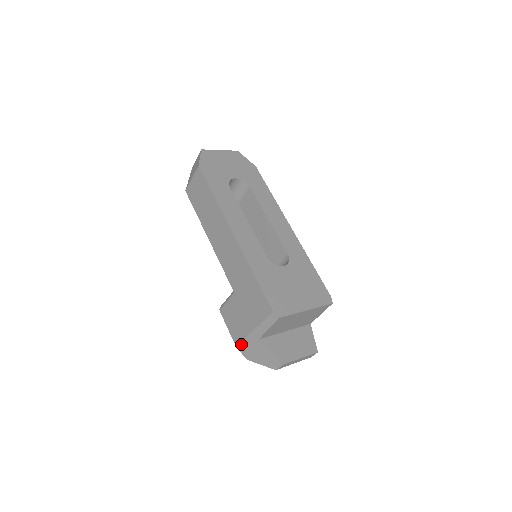
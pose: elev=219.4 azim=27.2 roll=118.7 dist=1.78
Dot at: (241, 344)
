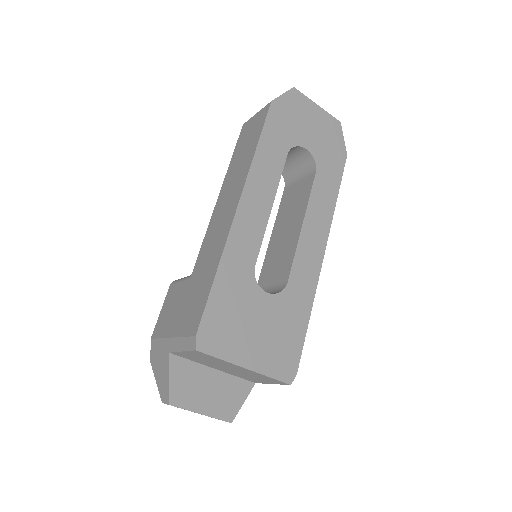
Dot at: (155, 340)
